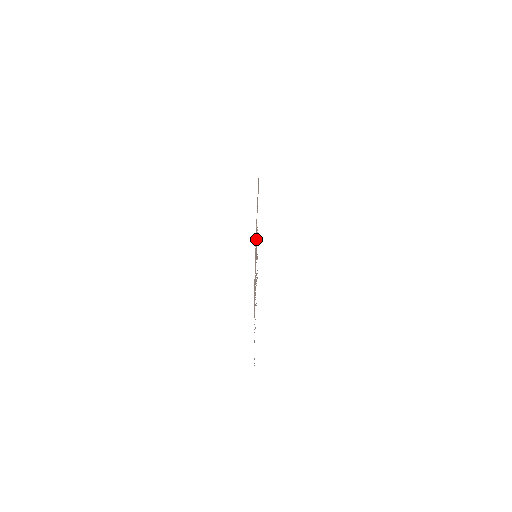
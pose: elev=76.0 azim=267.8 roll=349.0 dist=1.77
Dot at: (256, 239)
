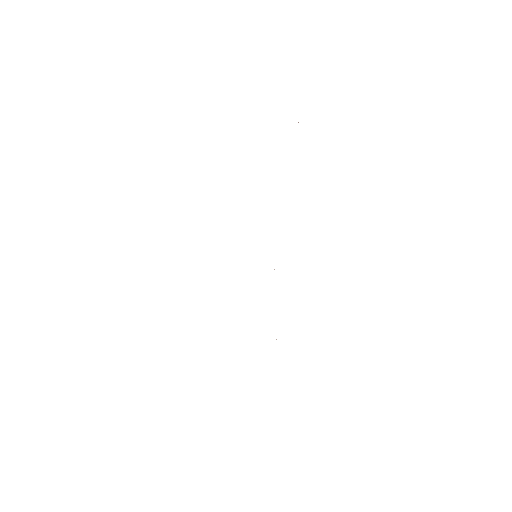
Dot at: occluded
